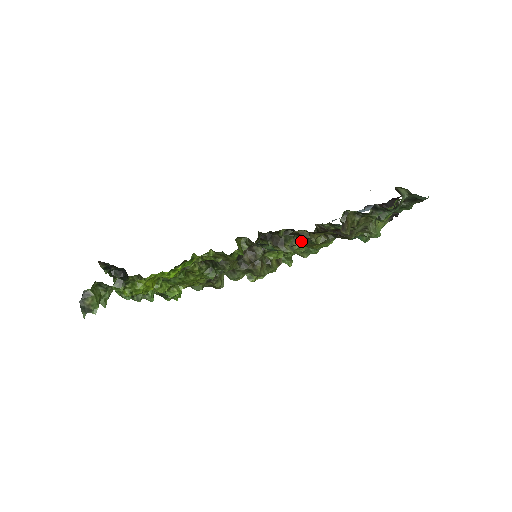
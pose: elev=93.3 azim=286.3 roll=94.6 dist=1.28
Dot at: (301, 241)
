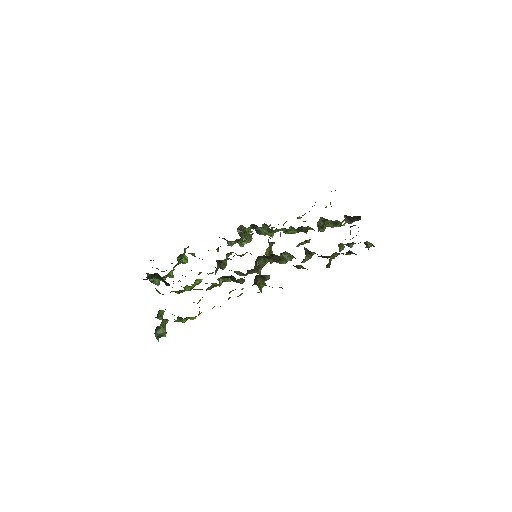
Dot at: occluded
